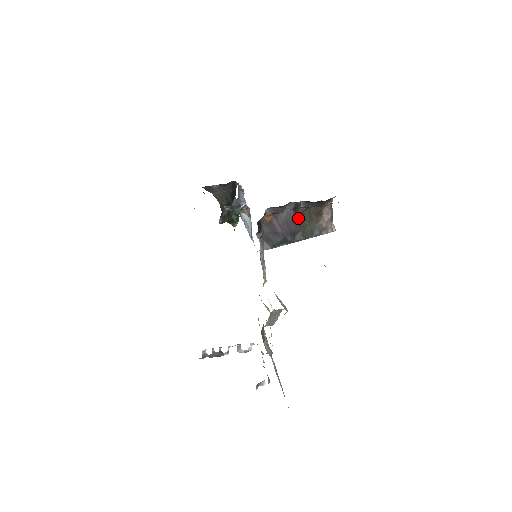
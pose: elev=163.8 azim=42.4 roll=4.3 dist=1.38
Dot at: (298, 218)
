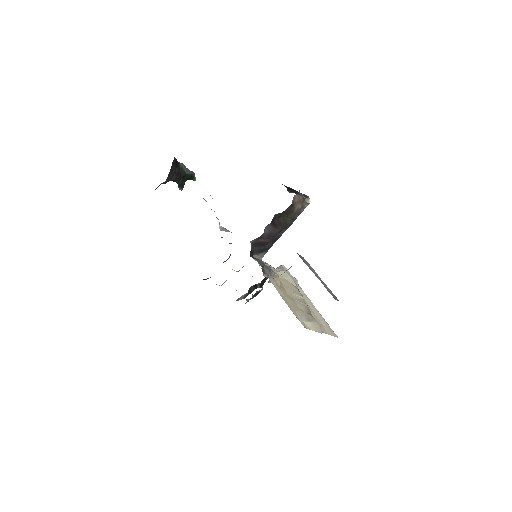
Dot at: (277, 223)
